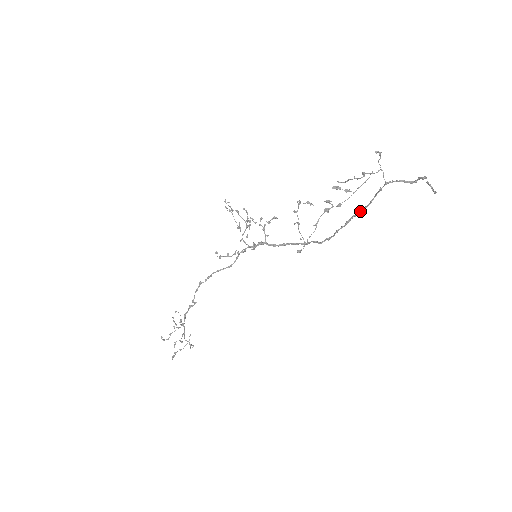
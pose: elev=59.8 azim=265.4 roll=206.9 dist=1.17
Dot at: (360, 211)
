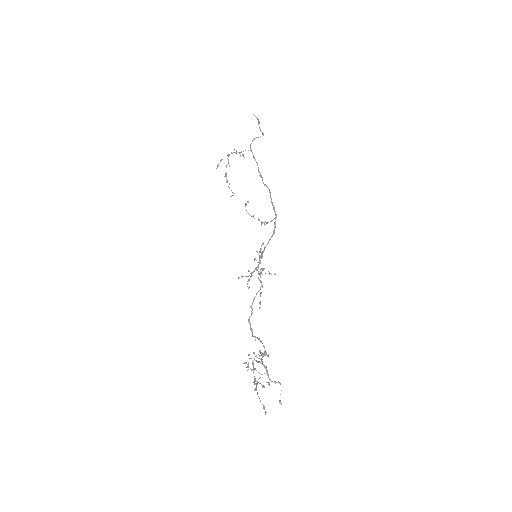
Dot at: (257, 165)
